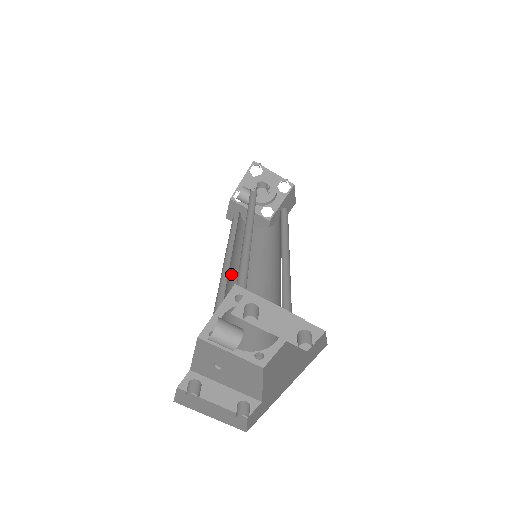
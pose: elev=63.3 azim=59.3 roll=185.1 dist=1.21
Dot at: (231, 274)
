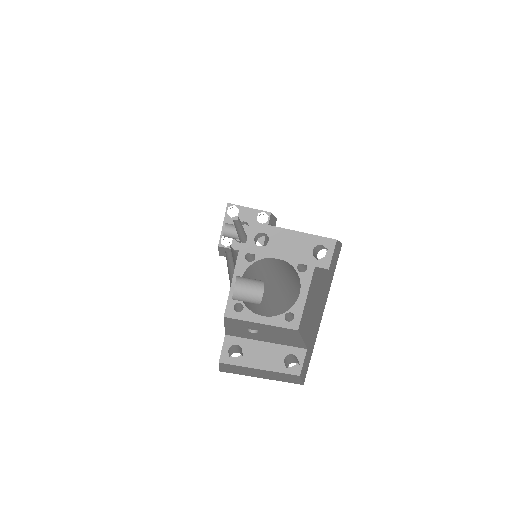
Dot at: occluded
